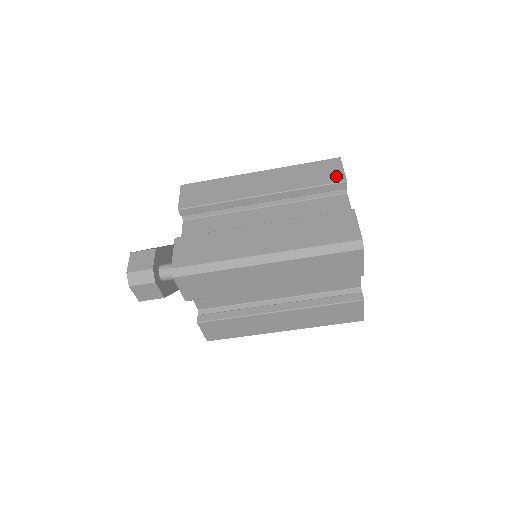
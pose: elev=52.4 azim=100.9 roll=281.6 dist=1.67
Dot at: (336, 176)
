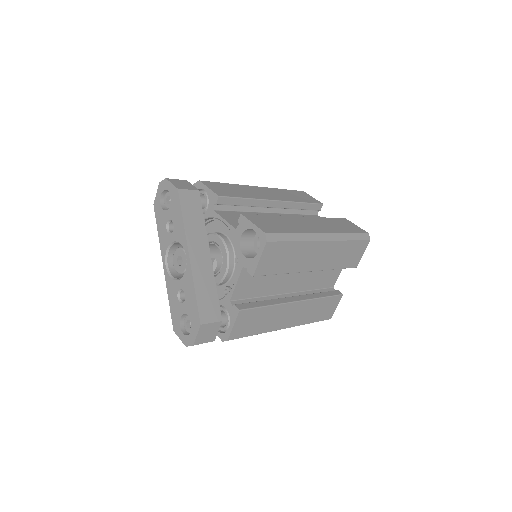
Dot at: (356, 261)
